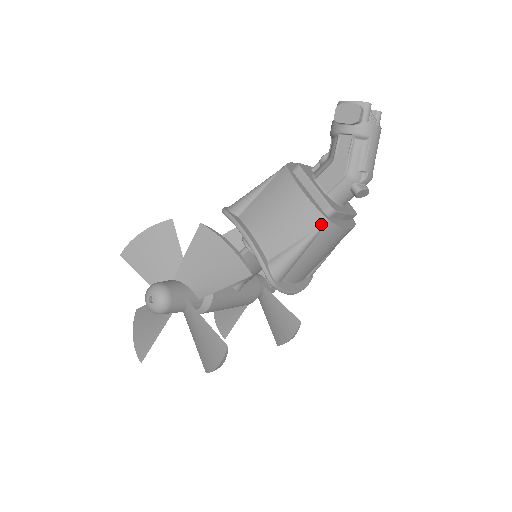
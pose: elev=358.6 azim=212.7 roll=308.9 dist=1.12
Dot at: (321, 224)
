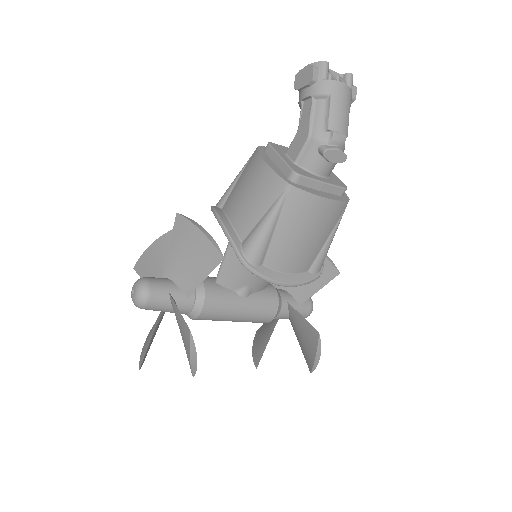
Dot at: (283, 190)
